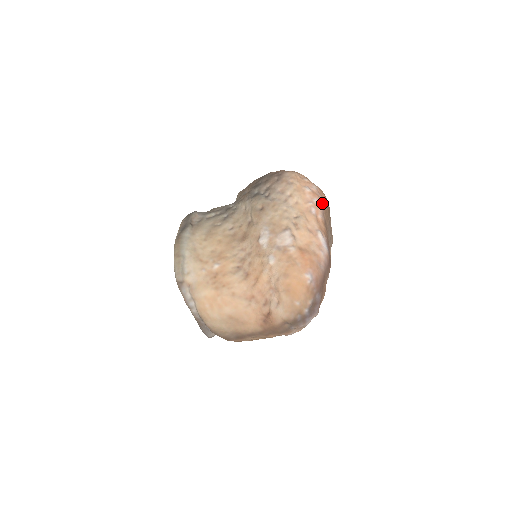
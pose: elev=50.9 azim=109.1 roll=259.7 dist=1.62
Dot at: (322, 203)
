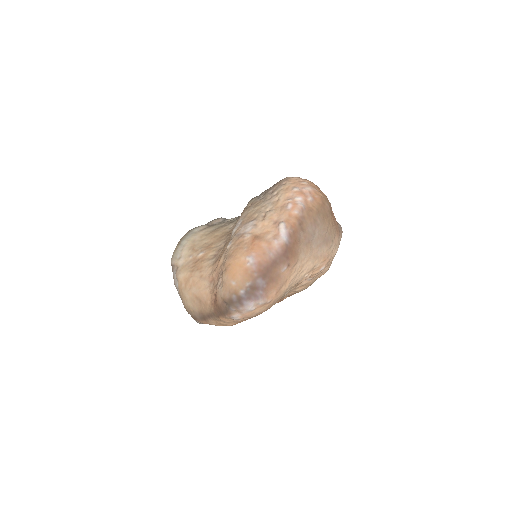
Dot at: (309, 202)
